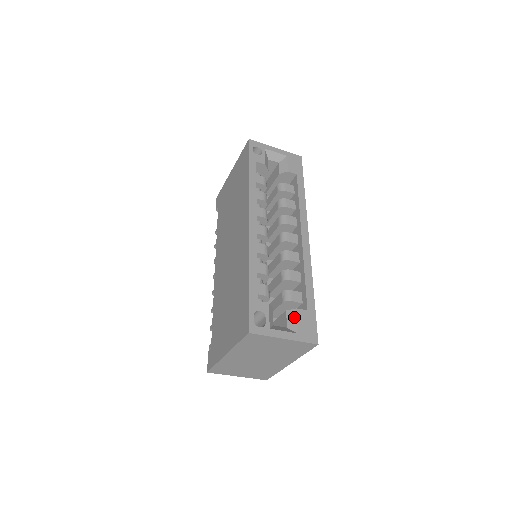
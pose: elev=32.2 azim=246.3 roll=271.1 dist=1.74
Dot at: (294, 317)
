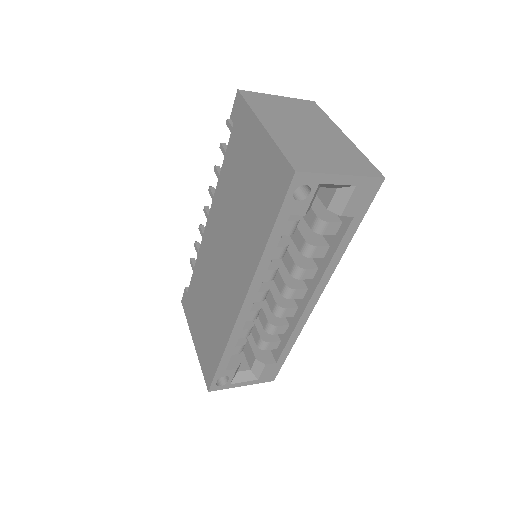
Dot at: (260, 368)
